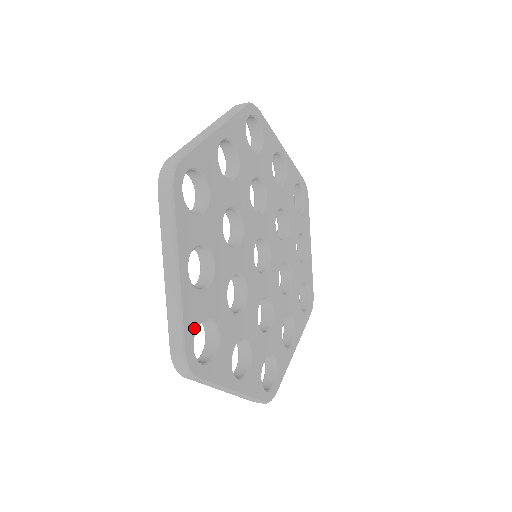
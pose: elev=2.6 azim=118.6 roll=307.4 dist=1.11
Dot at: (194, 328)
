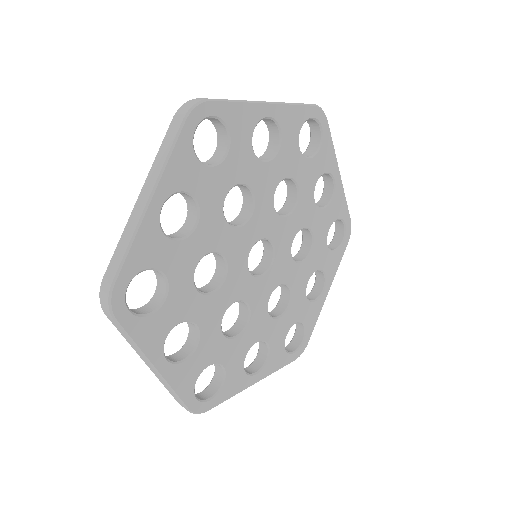
Dot at: (139, 268)
